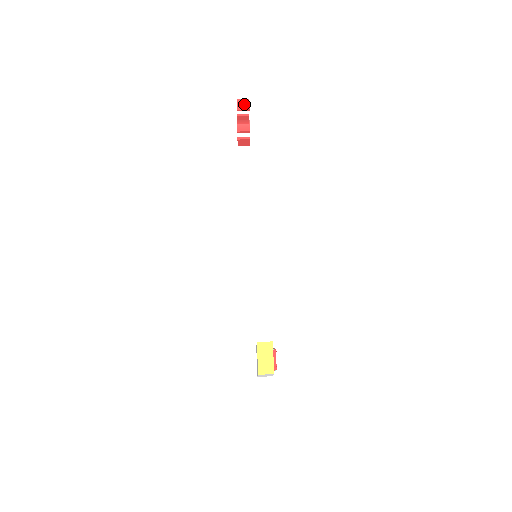
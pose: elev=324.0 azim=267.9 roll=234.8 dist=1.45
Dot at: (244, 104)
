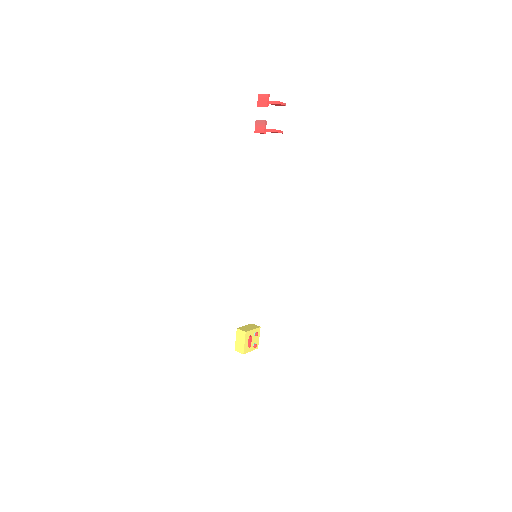
Dot at: (263, 100)
